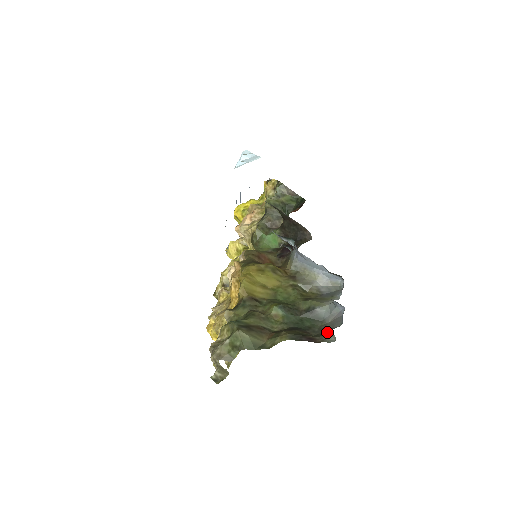
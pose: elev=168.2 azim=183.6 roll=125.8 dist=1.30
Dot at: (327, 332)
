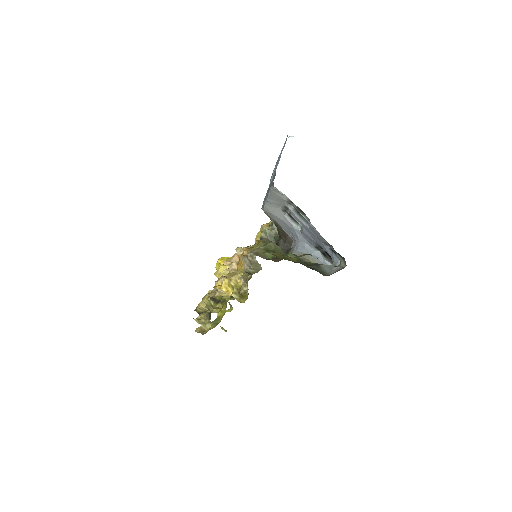
Dot at: (336, 266)
